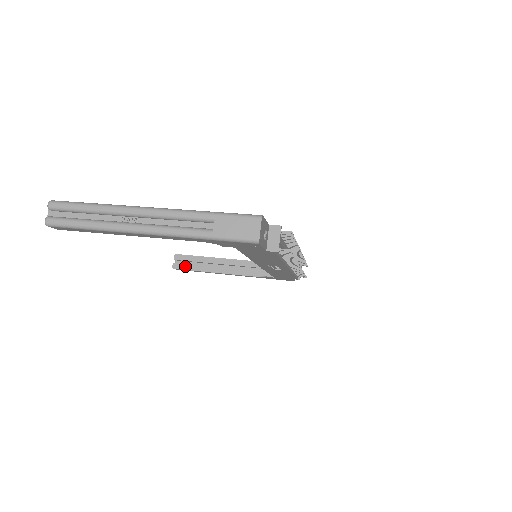
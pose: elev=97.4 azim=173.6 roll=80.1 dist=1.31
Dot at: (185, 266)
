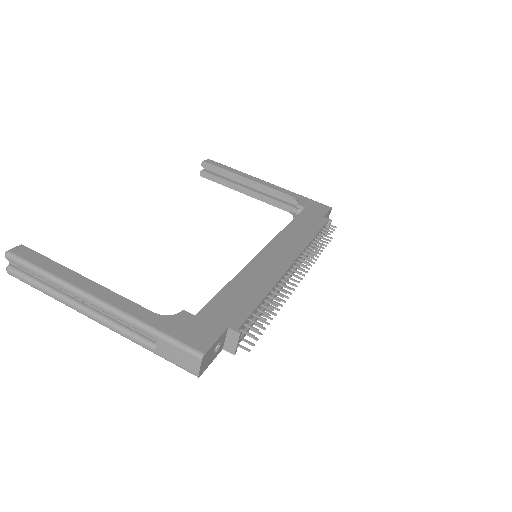
Dot at: (213, 177)
